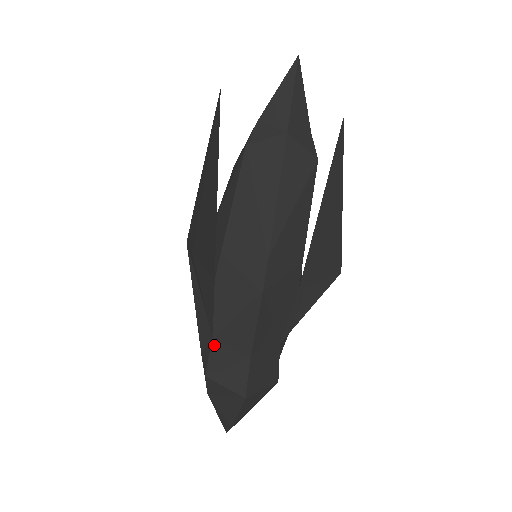
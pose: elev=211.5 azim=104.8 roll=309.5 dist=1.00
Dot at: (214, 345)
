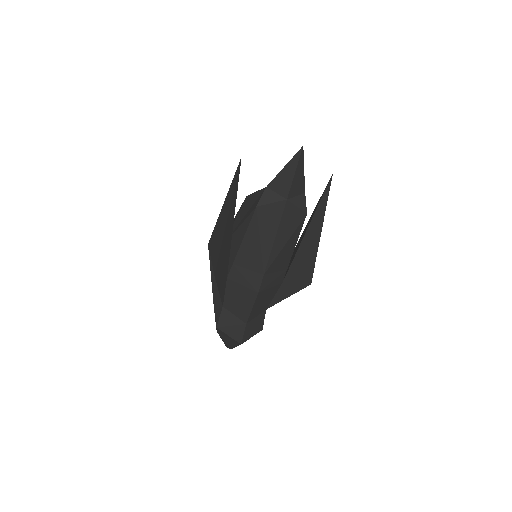
Dot at: (223, 311)
